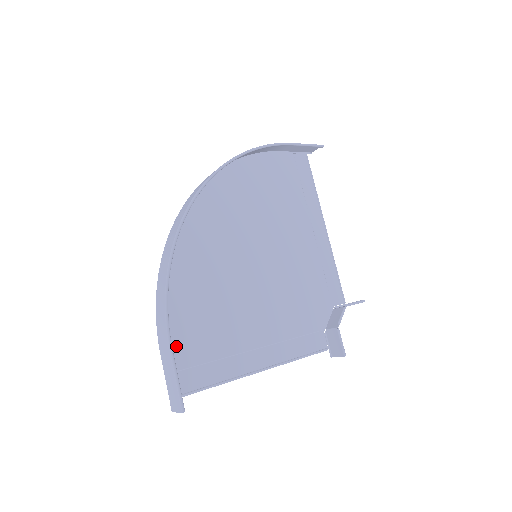
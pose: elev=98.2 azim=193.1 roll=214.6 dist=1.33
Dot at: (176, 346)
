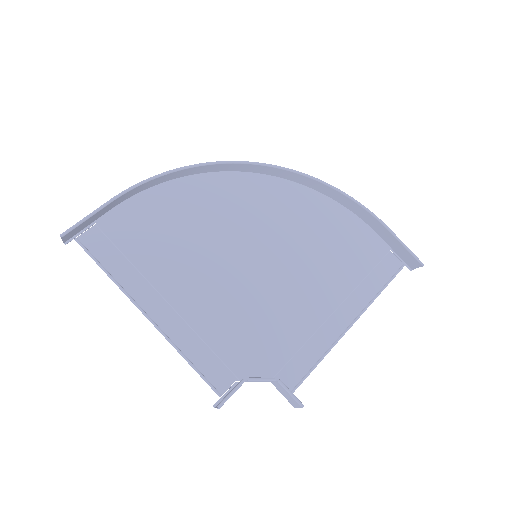
Dot at: (124, 220)
